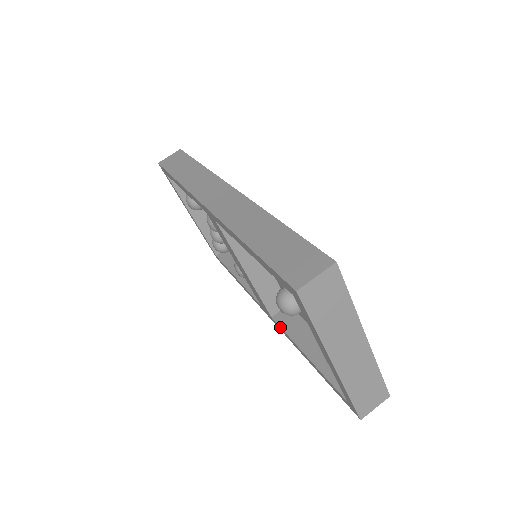
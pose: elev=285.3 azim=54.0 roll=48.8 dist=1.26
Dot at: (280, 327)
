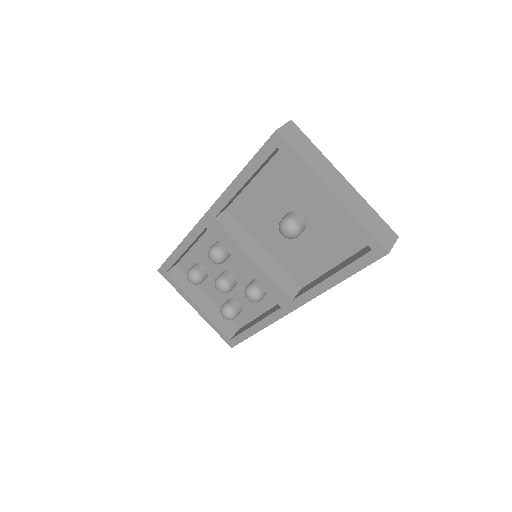
Dot at: (302, 294)
